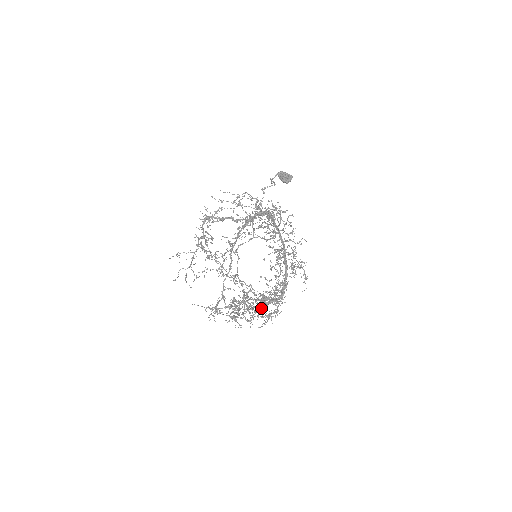
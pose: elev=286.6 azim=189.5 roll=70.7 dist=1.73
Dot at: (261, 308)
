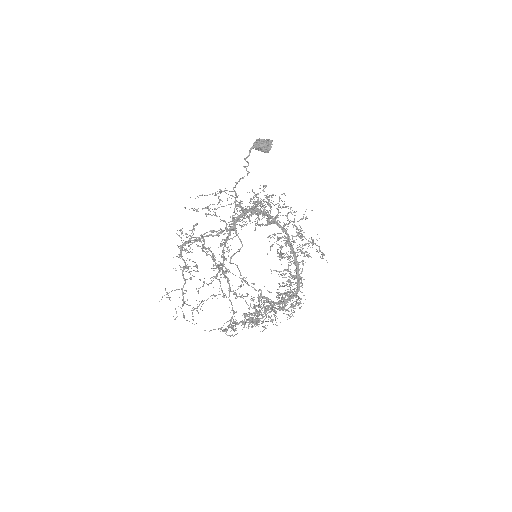
Dot at: (279, 309)
